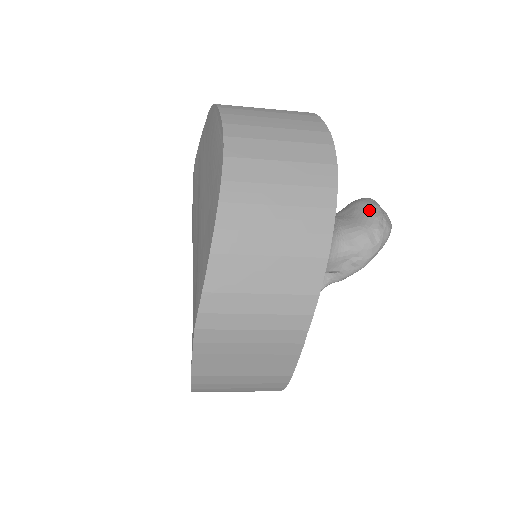
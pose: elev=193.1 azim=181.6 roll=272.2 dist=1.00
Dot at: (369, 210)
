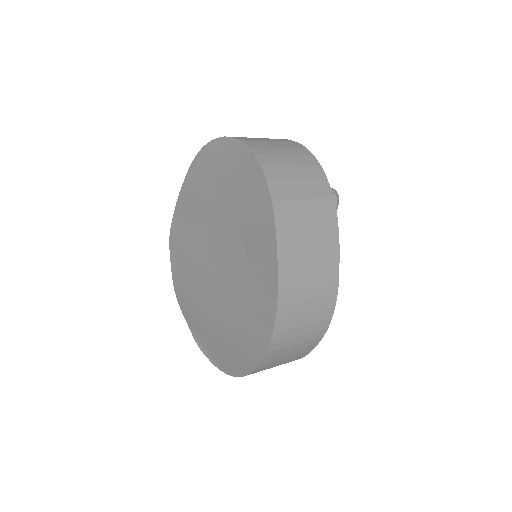
Dot at: occluded
